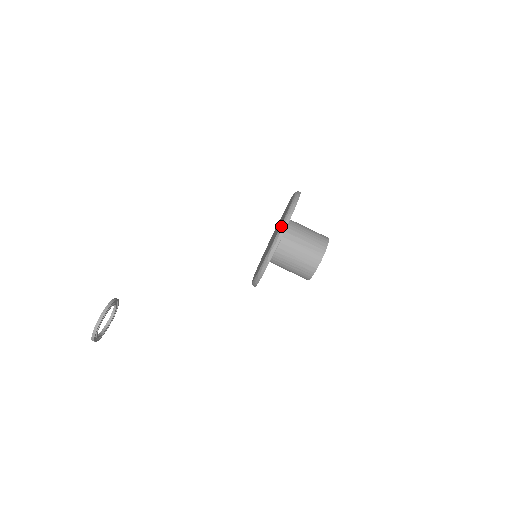
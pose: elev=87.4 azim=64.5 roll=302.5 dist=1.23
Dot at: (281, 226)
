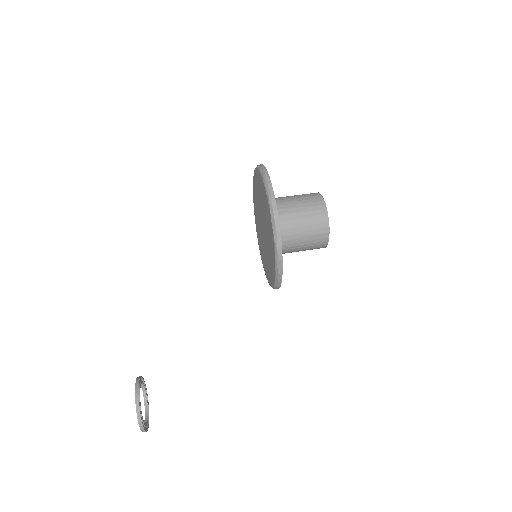
Dot at: (271, 216)
